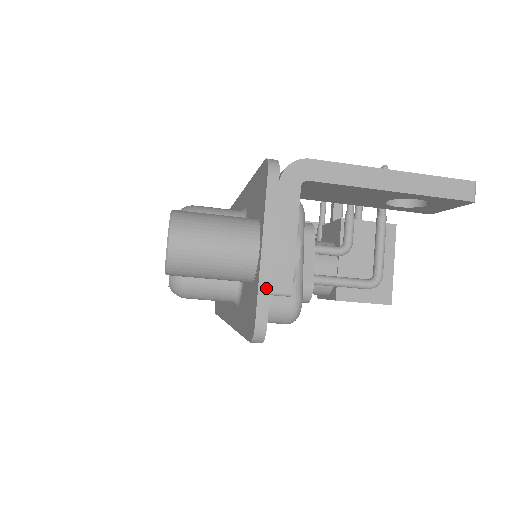
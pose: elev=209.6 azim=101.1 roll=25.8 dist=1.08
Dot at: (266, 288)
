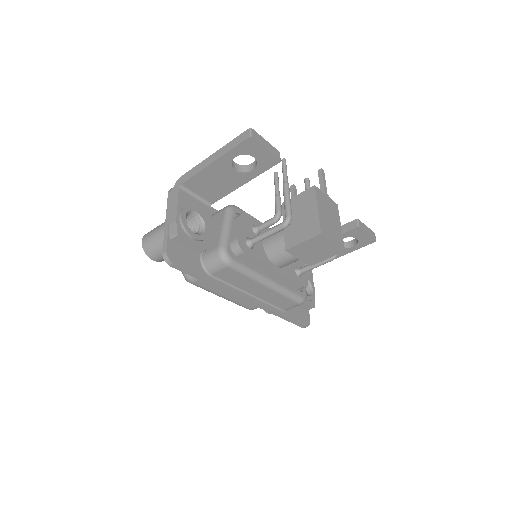
Dot at: (166, 236)
